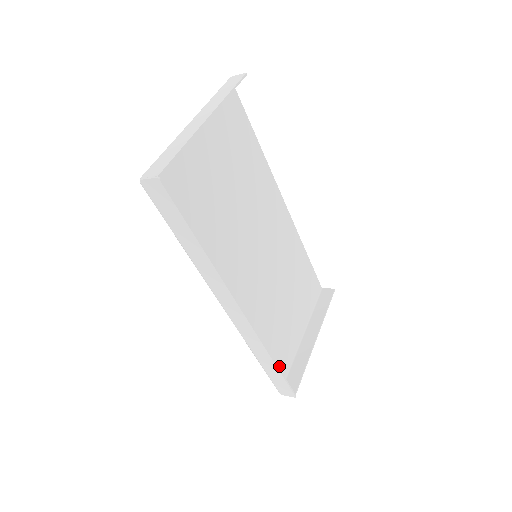
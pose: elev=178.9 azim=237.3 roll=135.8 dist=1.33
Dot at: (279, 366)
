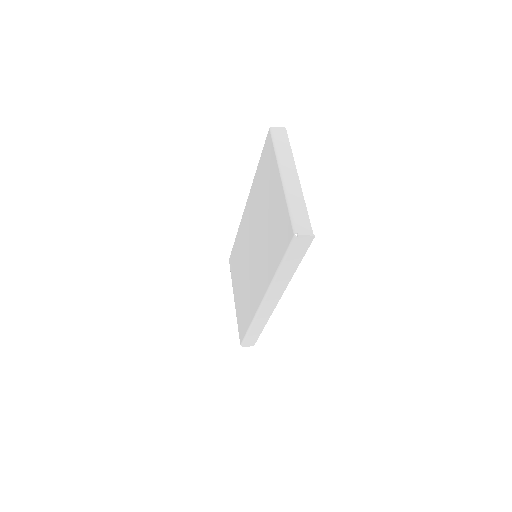
Dot at: occluded
